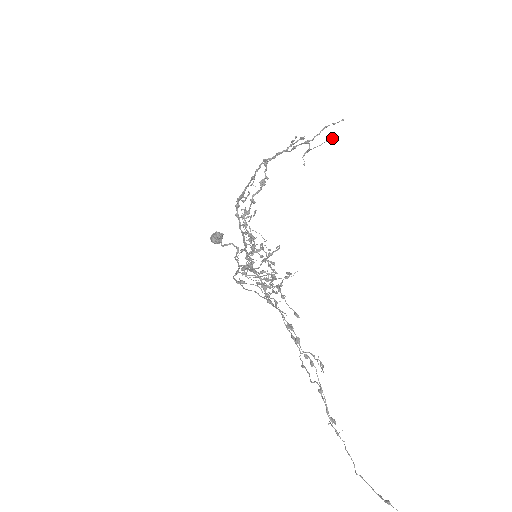
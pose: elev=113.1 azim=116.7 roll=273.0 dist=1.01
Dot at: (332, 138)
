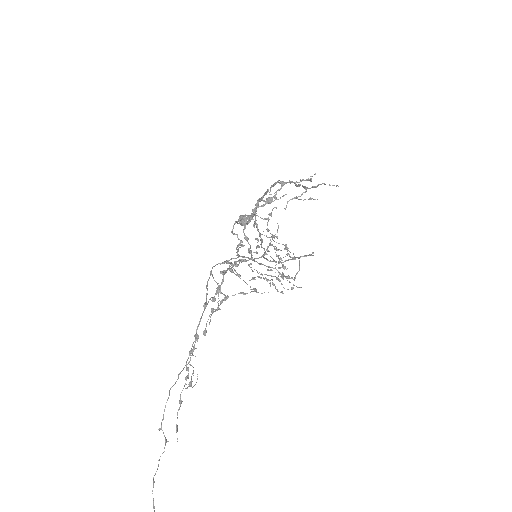
Dot at: (314, 199)
